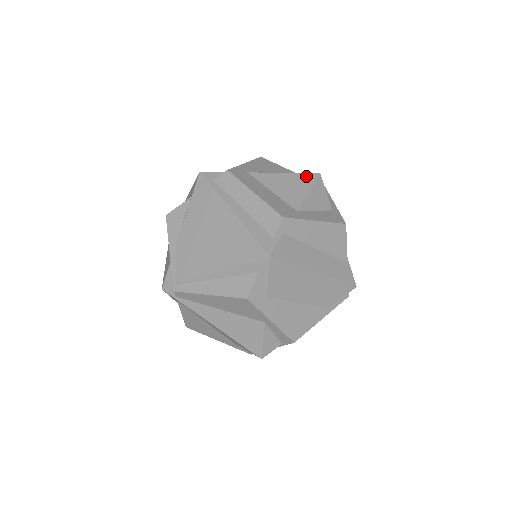
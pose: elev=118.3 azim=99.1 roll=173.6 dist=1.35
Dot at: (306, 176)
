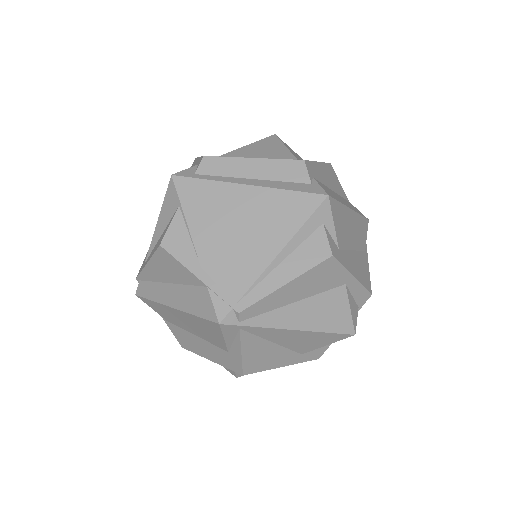
Dot at: (268, 139)
